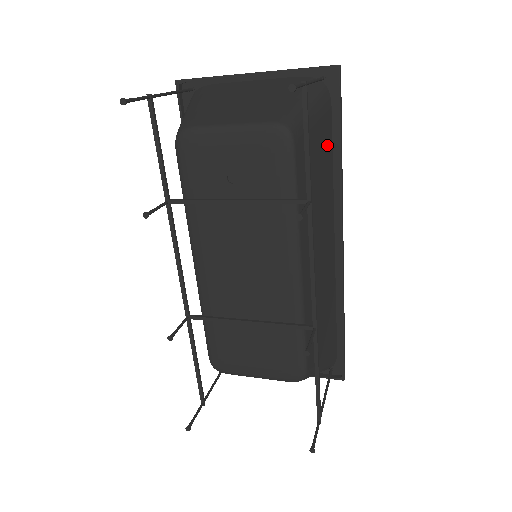
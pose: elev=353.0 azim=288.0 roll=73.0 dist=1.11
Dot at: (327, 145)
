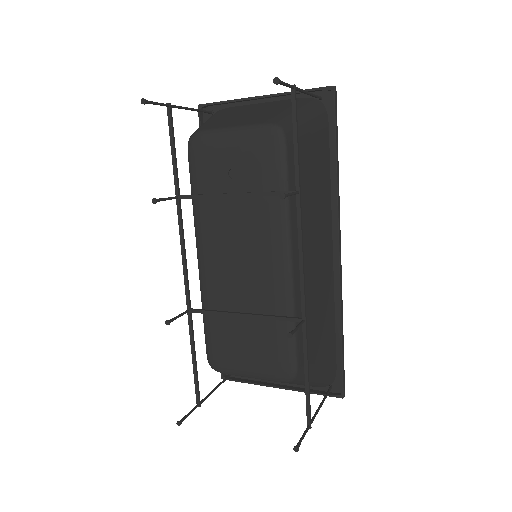
Dot at: (323, 155)
